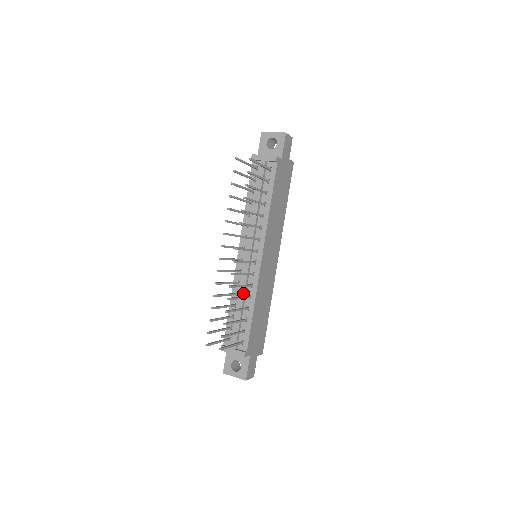
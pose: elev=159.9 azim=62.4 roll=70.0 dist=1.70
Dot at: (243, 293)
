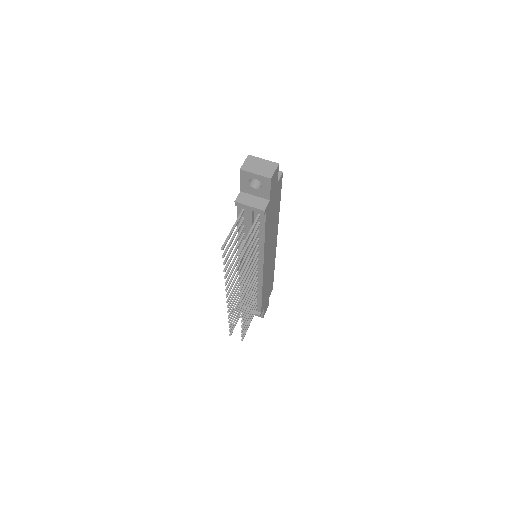
Dot at: occluded
